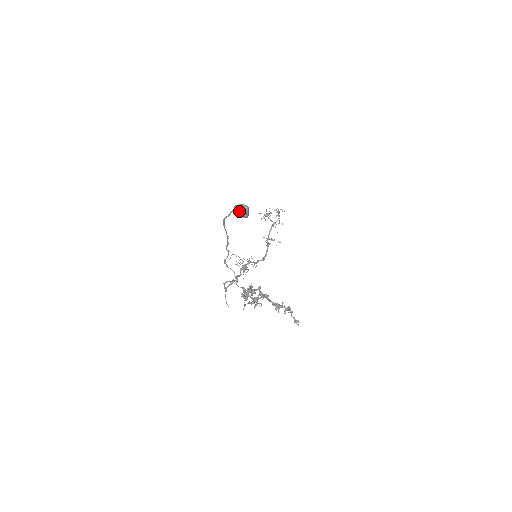
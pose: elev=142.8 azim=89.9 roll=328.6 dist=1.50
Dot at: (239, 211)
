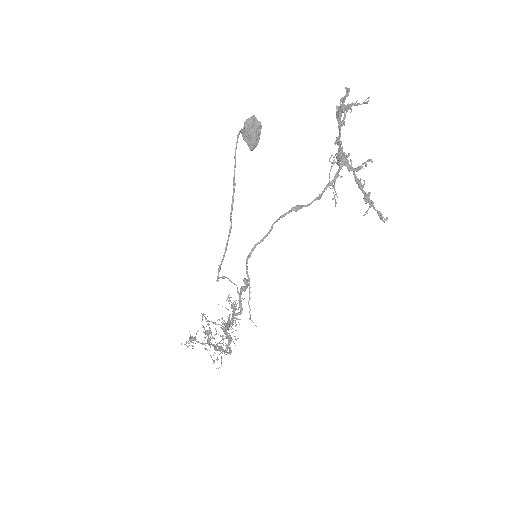
Dot at: (253, 122)
